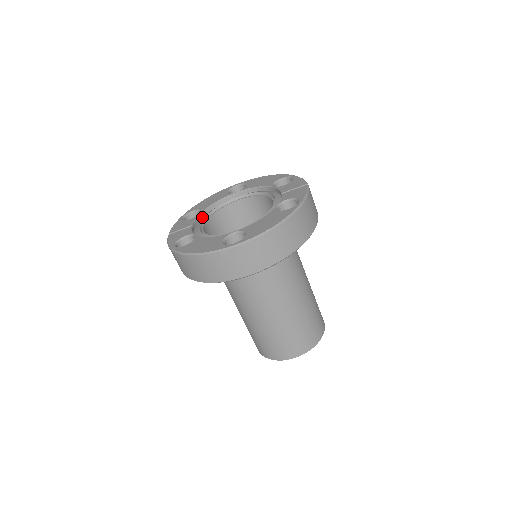
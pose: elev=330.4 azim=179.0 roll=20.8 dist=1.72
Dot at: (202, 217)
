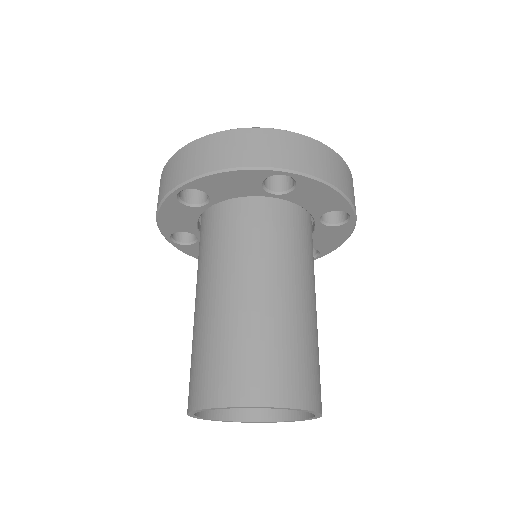
Dot at: occluded
